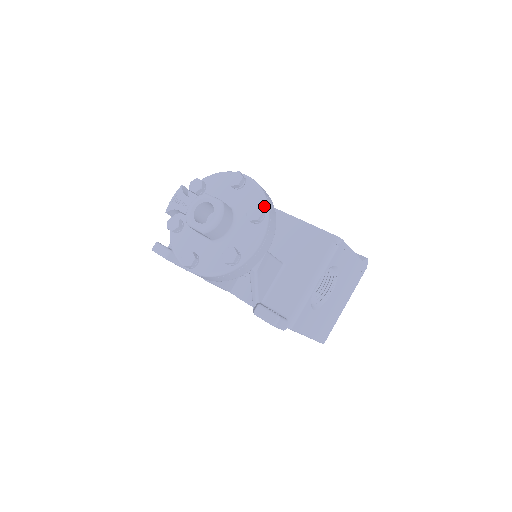
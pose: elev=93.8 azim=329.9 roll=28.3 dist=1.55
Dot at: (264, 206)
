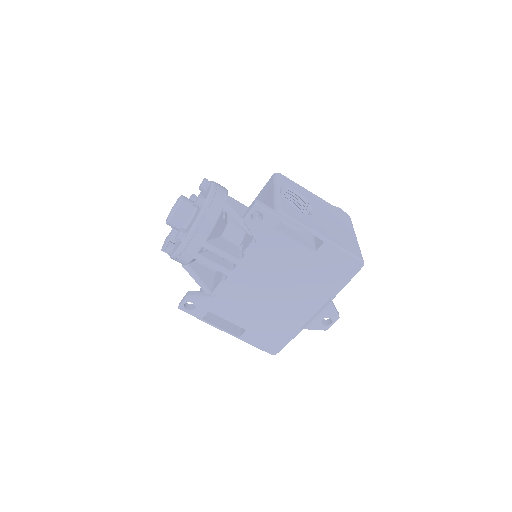
Dot at: occluded
